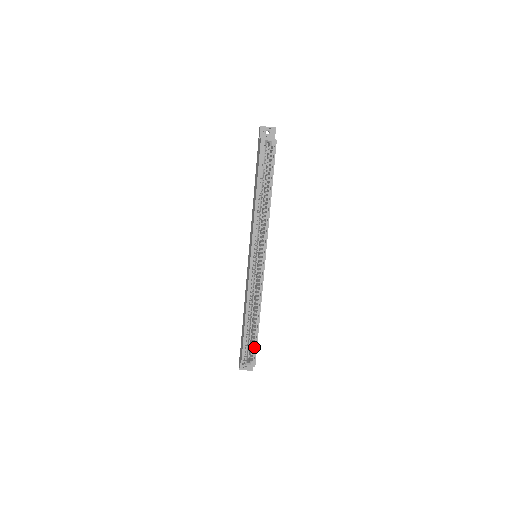
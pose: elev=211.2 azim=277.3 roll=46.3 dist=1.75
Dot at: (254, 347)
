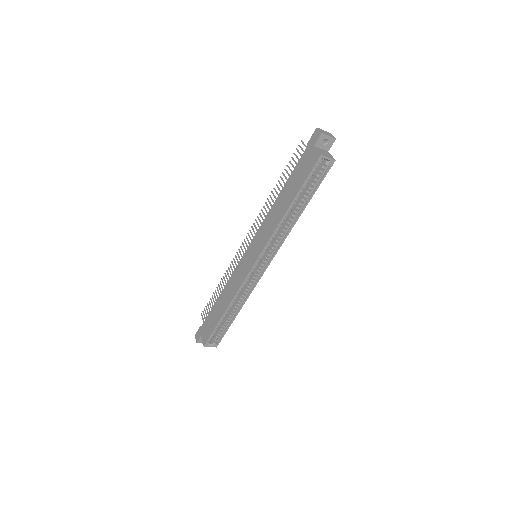
Dot at: (222, 333)
